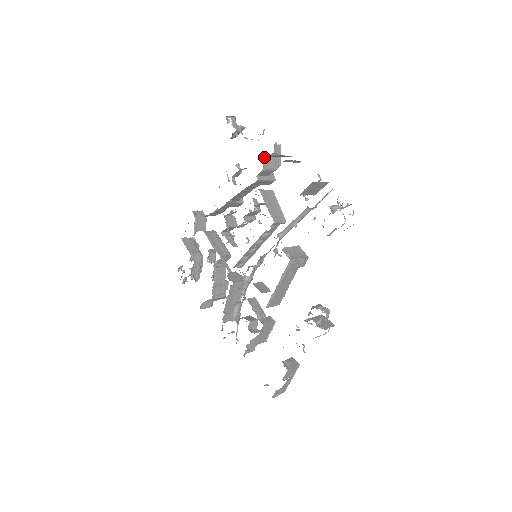
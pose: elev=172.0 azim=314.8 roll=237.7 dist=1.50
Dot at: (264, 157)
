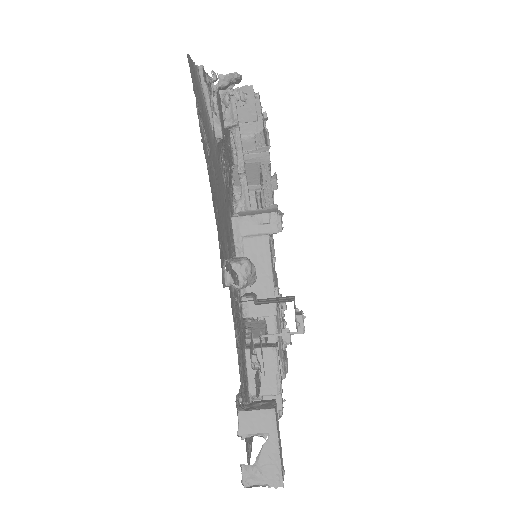
Dot at: occluded
